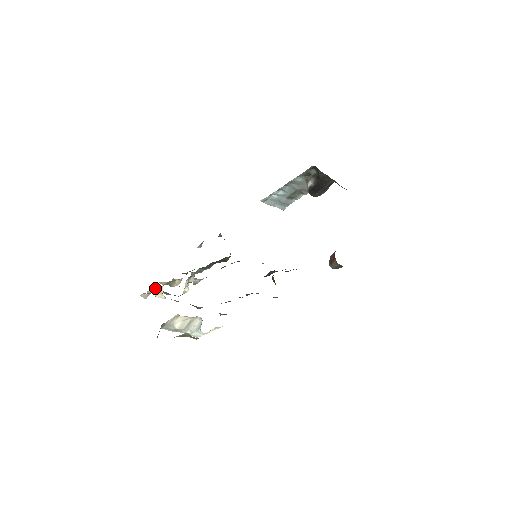
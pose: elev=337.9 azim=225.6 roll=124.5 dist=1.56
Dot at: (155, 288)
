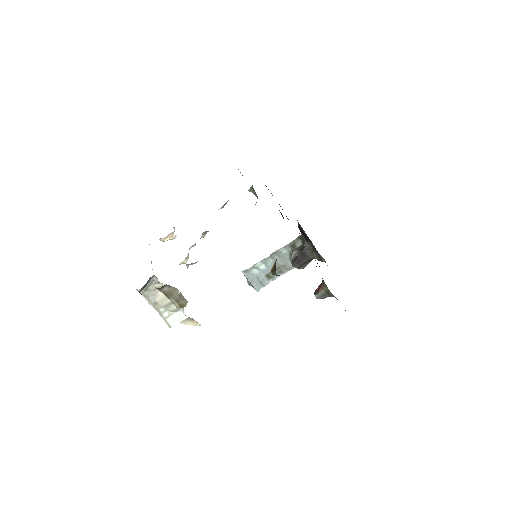
Dot at: (162, 238)
